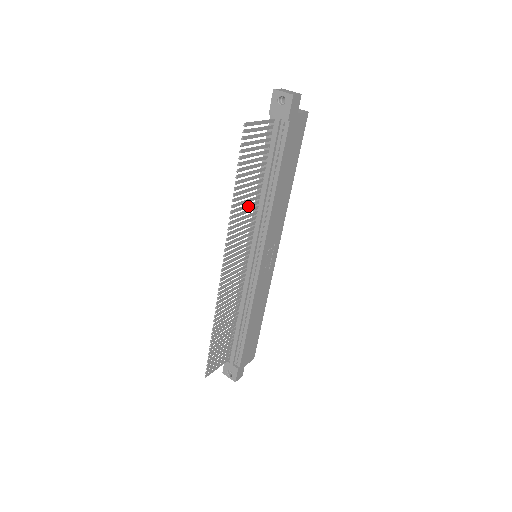
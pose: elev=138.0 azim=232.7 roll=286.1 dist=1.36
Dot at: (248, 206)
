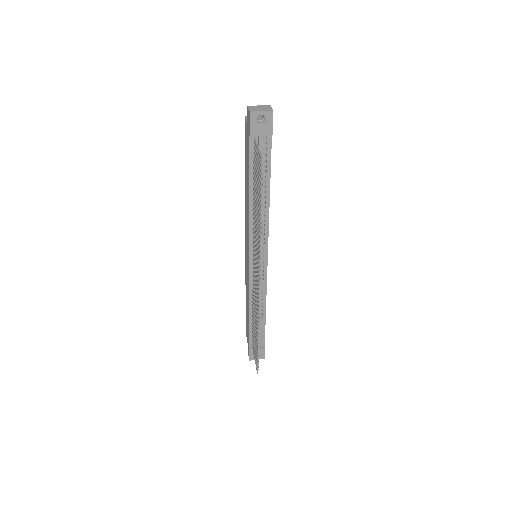
Dot at: occluded
